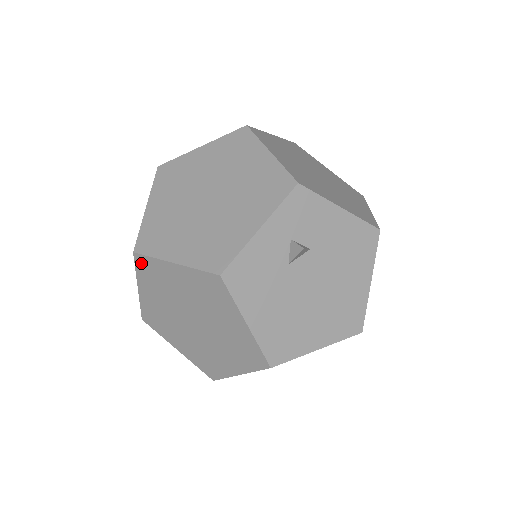
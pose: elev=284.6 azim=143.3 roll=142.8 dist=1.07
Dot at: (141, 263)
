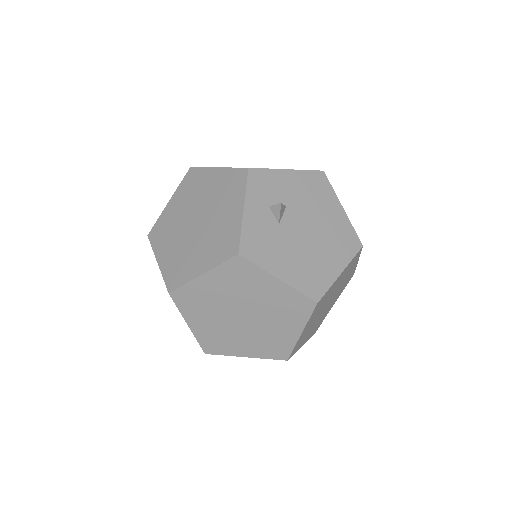
Dot at: (179, 298)
